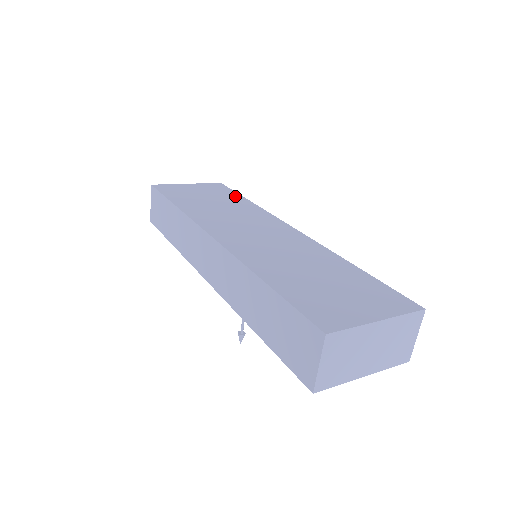
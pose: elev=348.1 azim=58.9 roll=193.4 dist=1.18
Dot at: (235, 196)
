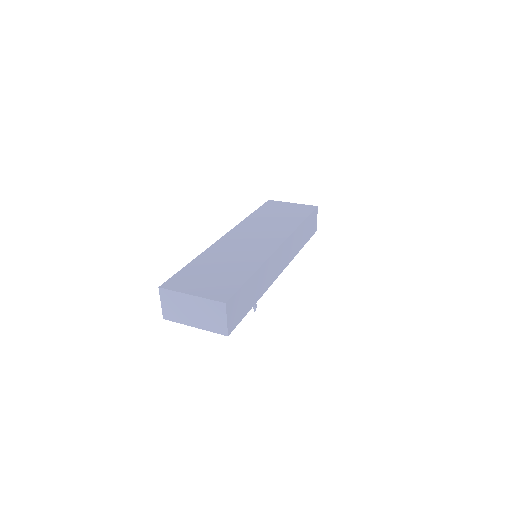
Dot at: (301, 217)
